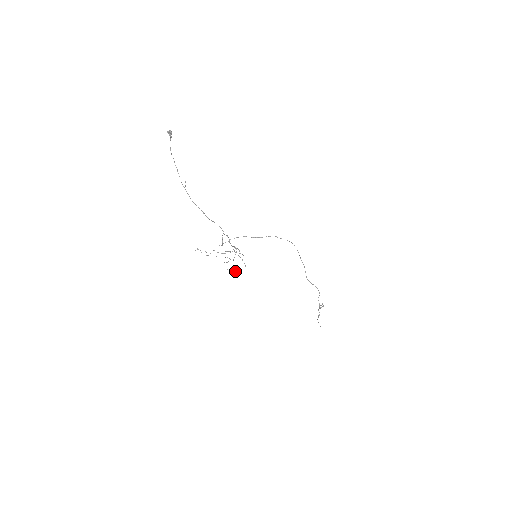
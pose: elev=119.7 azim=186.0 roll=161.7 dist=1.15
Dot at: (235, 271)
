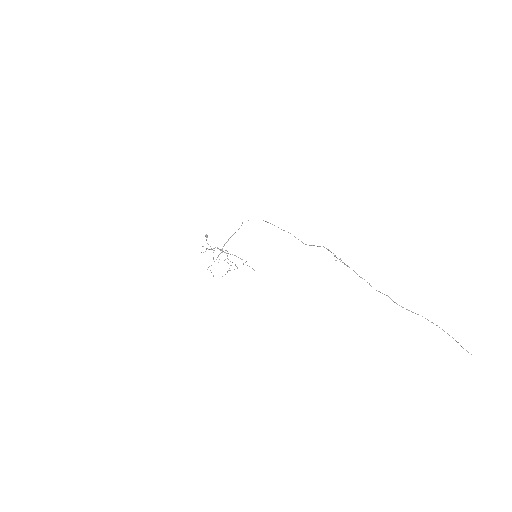
Dot at: (234, 269)
